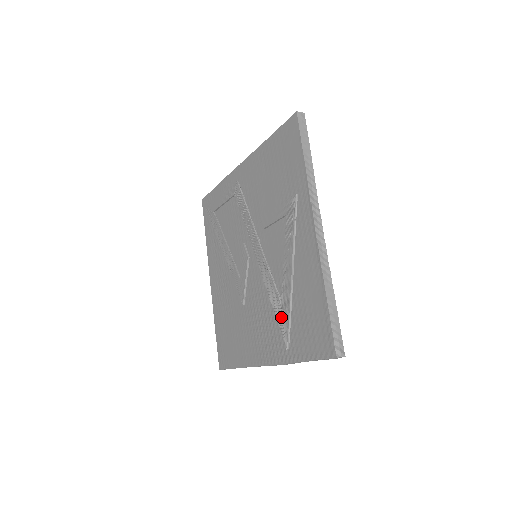
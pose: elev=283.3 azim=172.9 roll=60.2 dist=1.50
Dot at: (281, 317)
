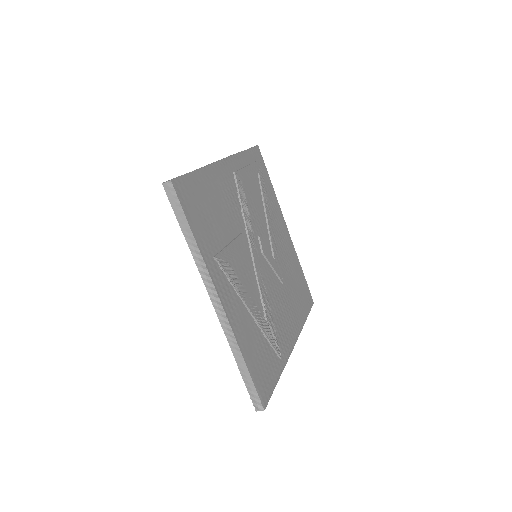
Dot at: occluded
